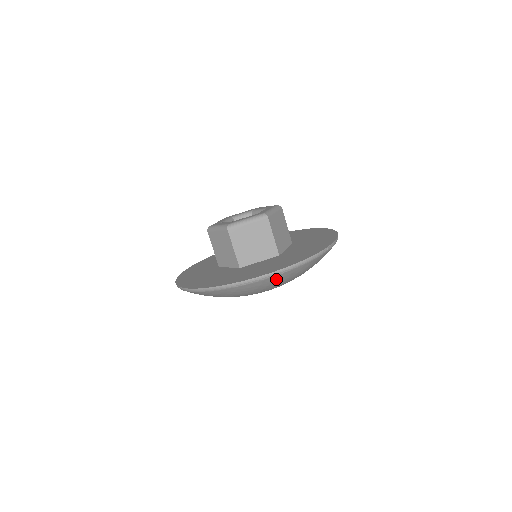
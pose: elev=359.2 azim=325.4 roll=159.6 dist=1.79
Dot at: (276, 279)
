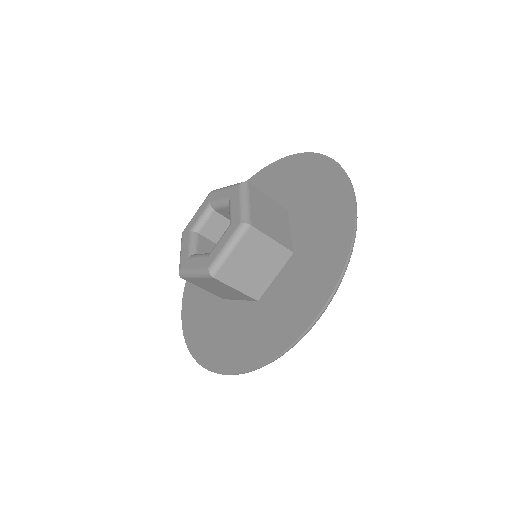
Dot at: occluded
